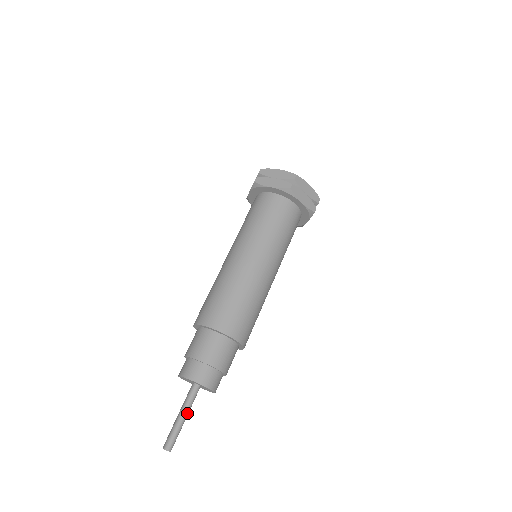
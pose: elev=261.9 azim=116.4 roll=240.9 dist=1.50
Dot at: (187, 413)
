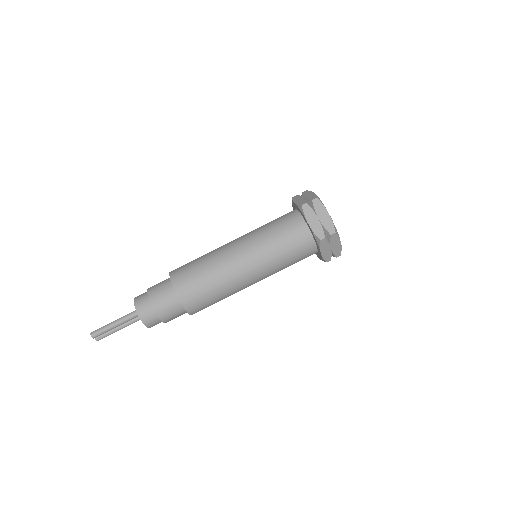
Dot at: (119, 322)
